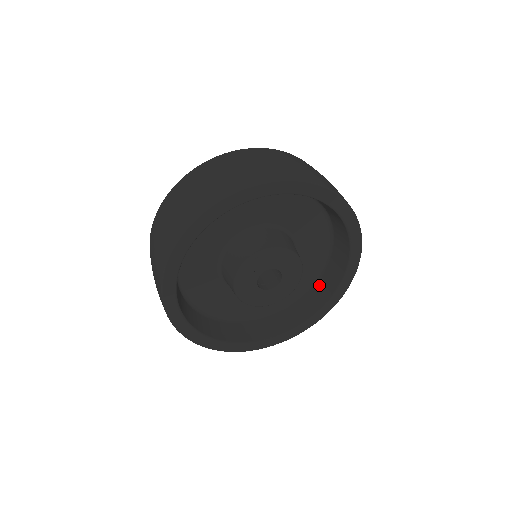
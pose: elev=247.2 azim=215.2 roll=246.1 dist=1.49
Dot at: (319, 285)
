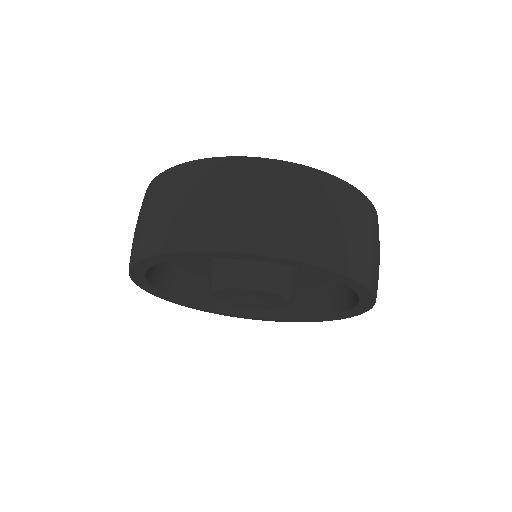
Dot at: (318, 295)
